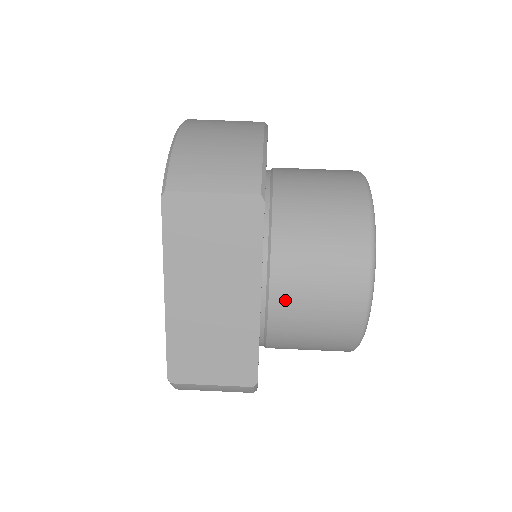
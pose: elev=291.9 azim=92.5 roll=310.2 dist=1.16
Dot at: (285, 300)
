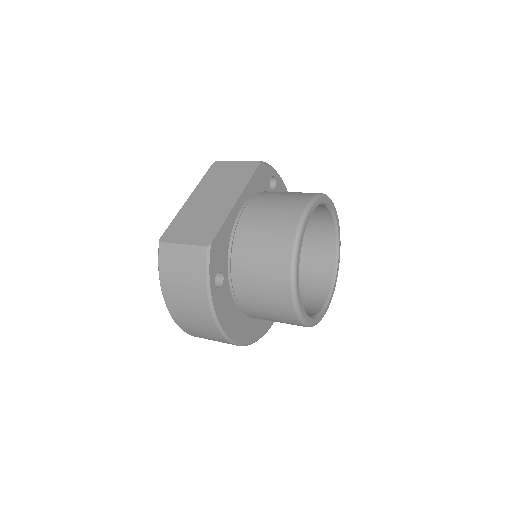
Dot at: (252, 212)
